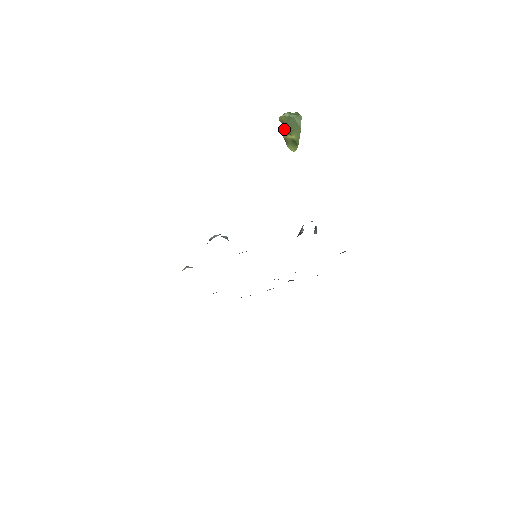
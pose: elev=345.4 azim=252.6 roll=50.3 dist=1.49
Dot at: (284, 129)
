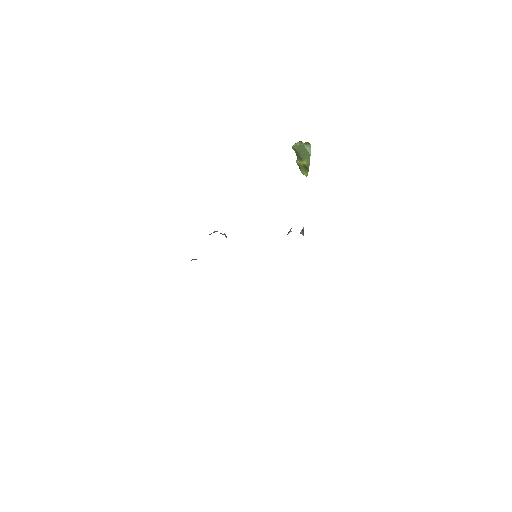
Dot at: (297, 156)
